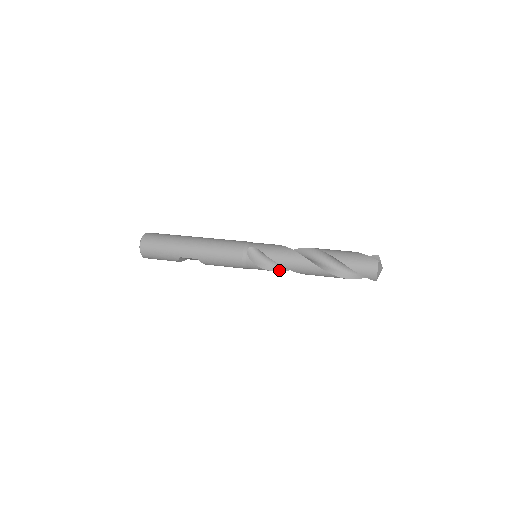
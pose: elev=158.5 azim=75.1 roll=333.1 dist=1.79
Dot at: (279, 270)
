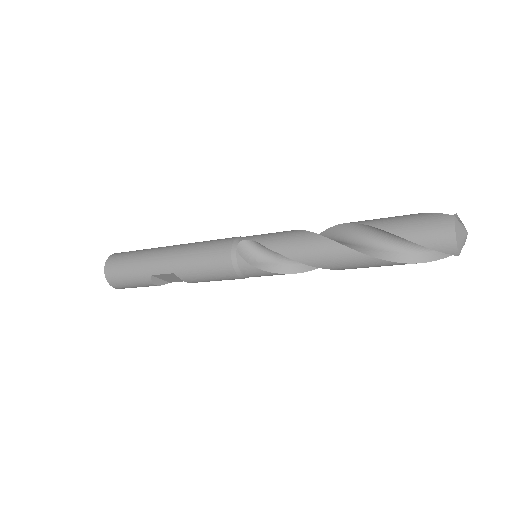
Dot at: (292, 271)
